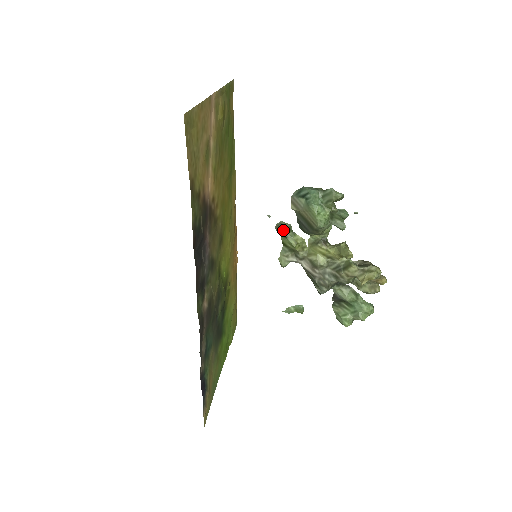
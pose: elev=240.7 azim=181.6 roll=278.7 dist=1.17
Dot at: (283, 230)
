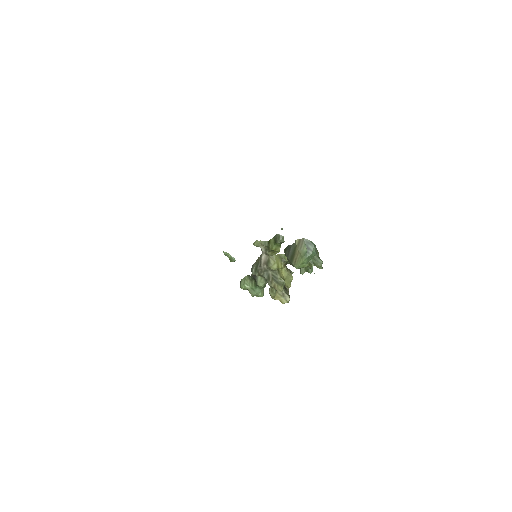
Dot at: (279, 241)
